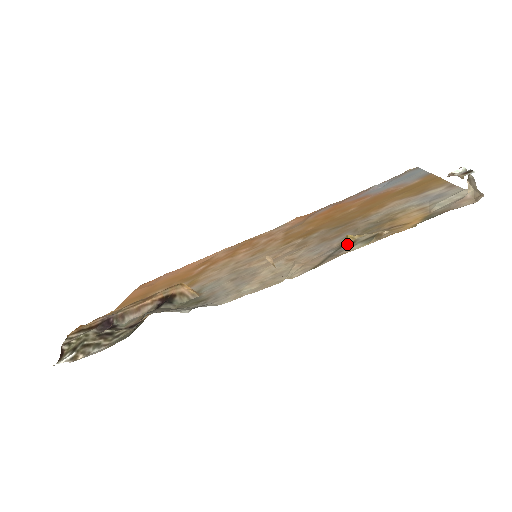
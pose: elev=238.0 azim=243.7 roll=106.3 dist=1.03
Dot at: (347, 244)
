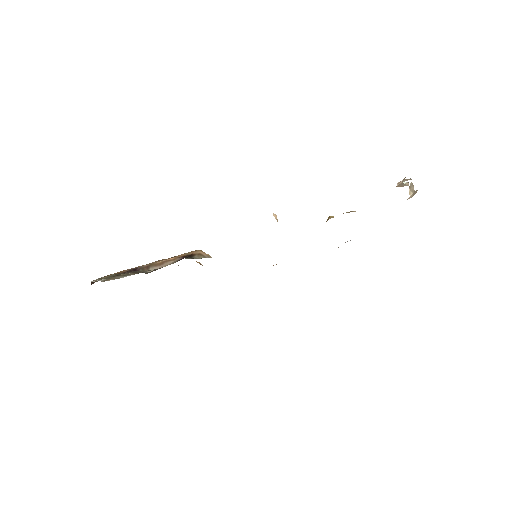
Dot at: occluded
